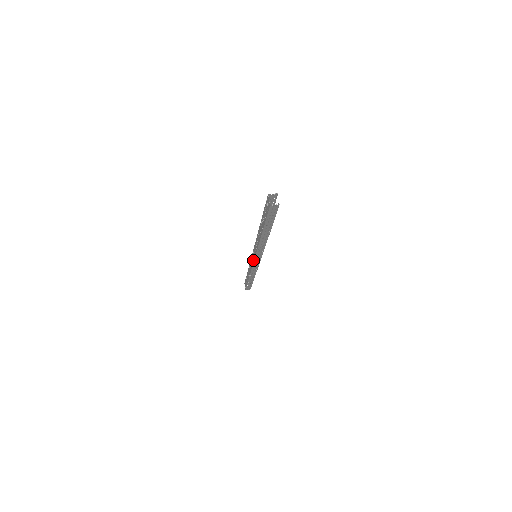
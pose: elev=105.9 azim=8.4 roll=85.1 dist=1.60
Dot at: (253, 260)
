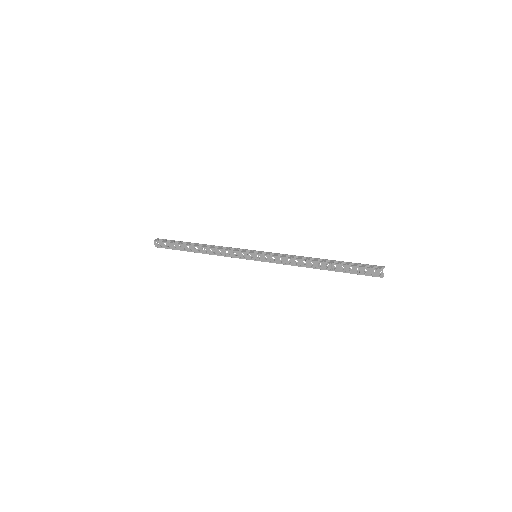
Dot at: (252, 259)
